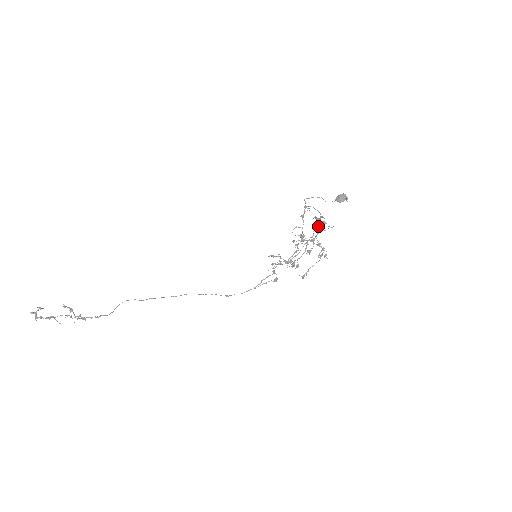
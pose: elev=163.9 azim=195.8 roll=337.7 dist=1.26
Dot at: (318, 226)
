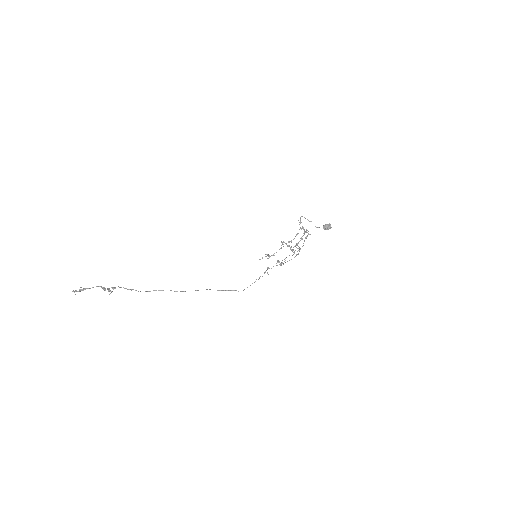
Dot at: occluded
